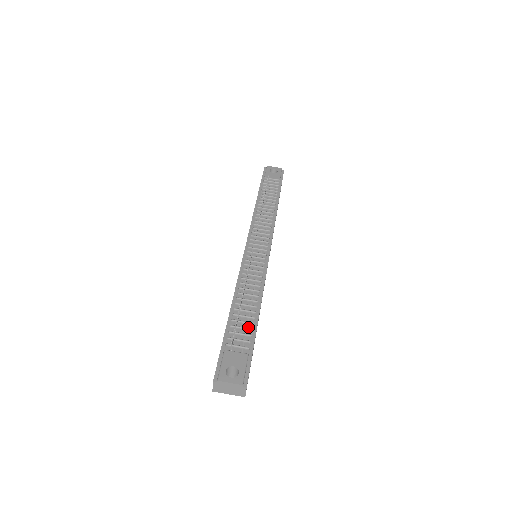
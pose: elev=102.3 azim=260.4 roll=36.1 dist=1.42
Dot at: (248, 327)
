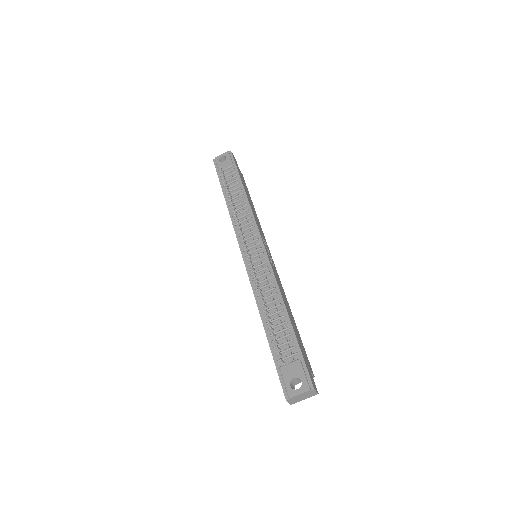
Dot at: (286, 333)
